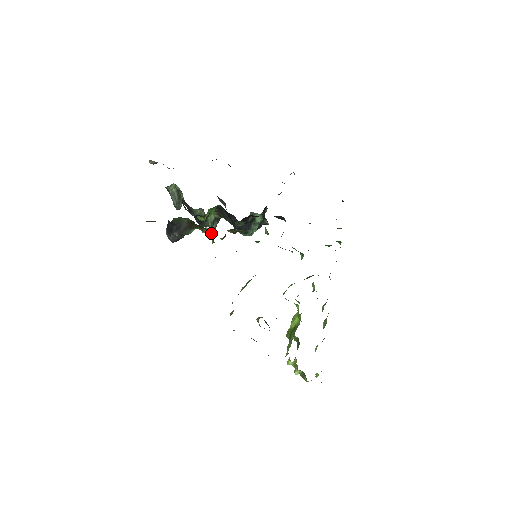
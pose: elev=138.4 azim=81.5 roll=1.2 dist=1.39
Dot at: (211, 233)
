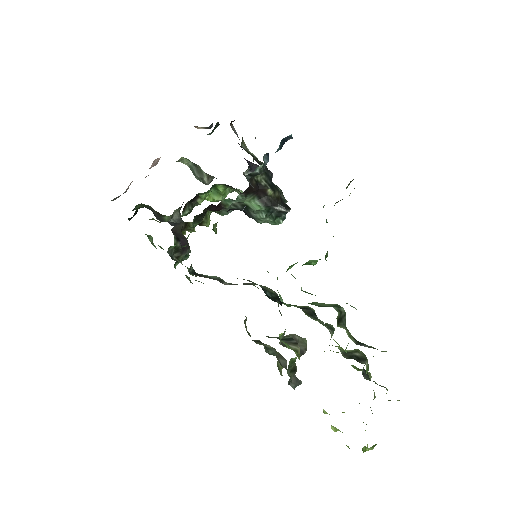
Dot at: occluded
